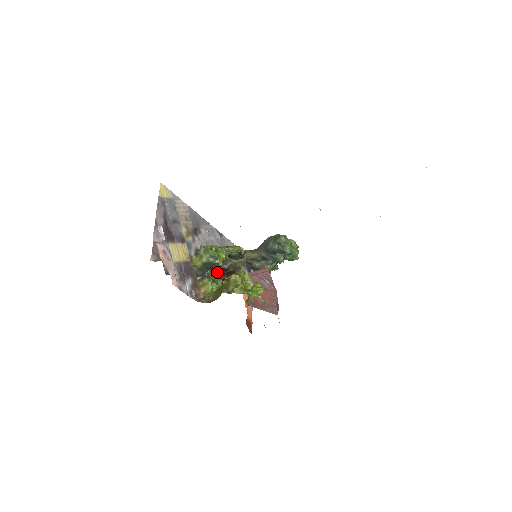
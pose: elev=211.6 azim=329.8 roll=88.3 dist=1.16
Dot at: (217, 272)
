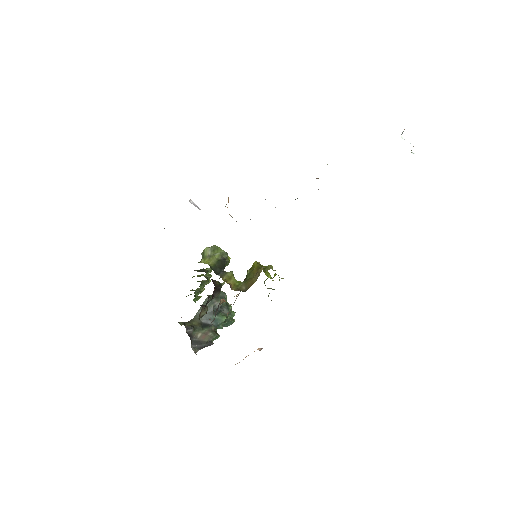
Dot at: occluded
